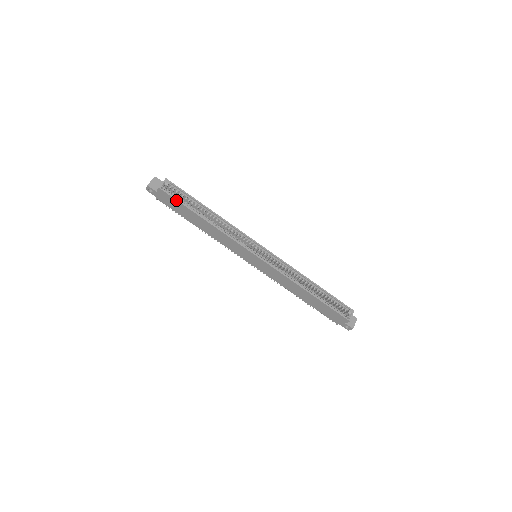
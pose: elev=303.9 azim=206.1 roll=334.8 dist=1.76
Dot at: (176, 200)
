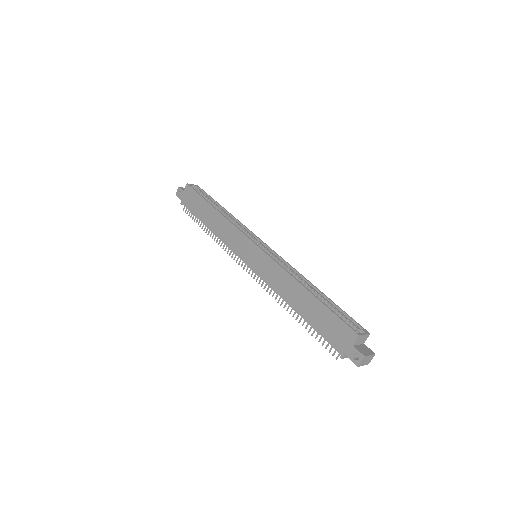
Dot at: (197, 193)
